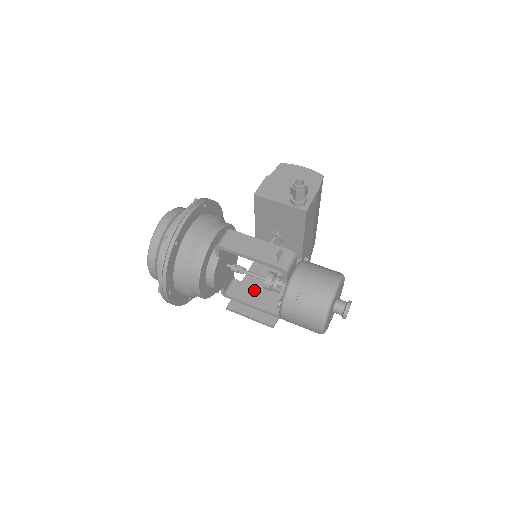
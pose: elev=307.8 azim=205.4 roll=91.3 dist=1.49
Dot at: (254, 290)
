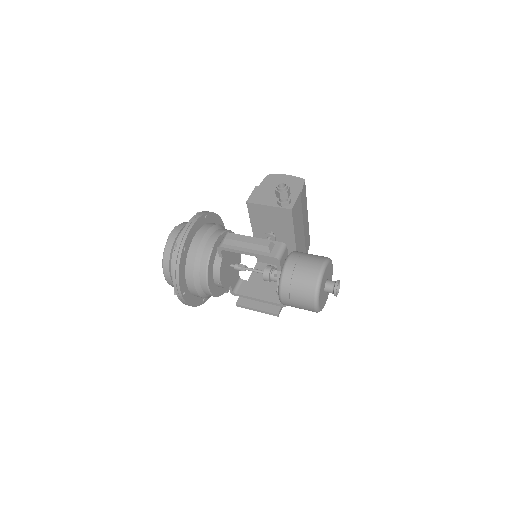
Dot at: (258, 286)
